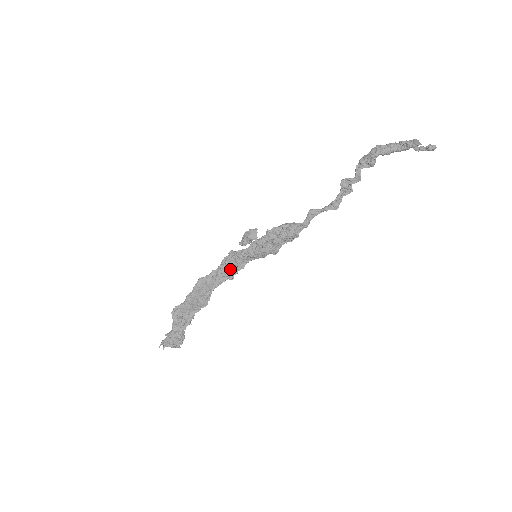
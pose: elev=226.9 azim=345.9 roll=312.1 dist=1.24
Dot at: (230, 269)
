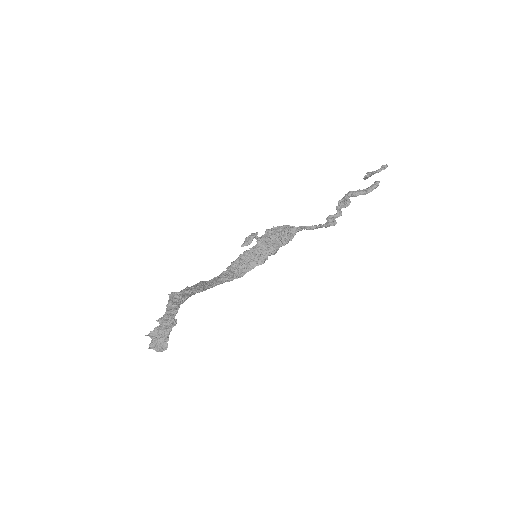
Dot at: (231, 271)
